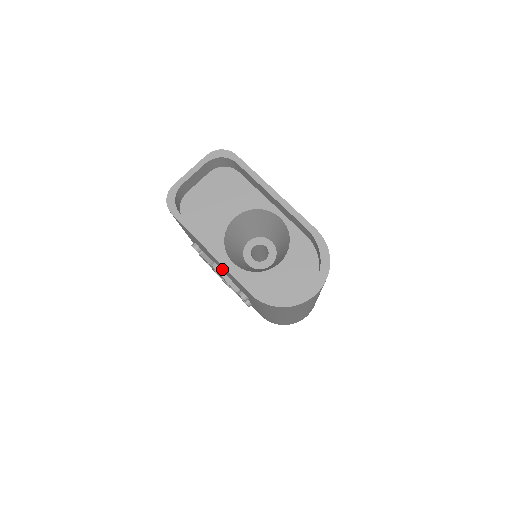
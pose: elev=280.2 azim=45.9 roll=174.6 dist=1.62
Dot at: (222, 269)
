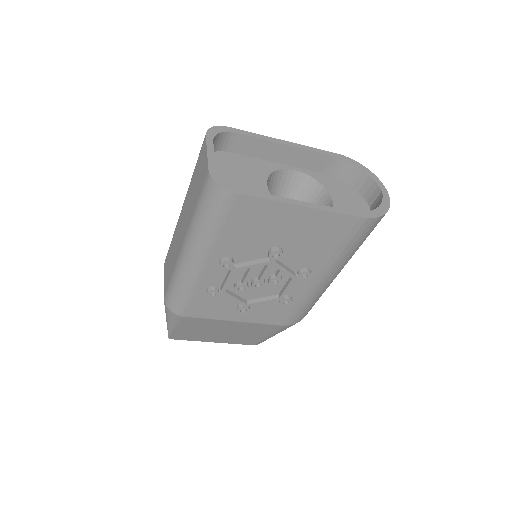
Dot at: (288, 246)
